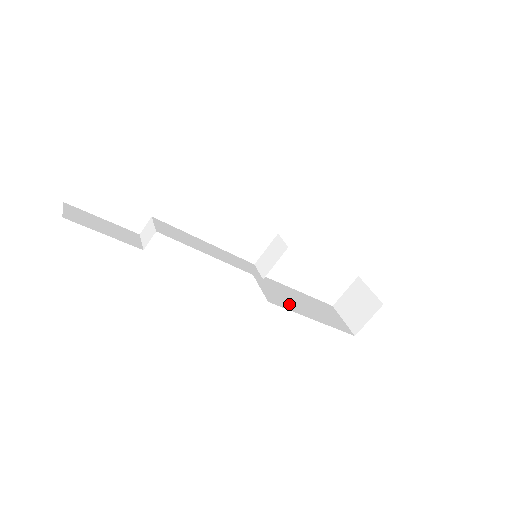
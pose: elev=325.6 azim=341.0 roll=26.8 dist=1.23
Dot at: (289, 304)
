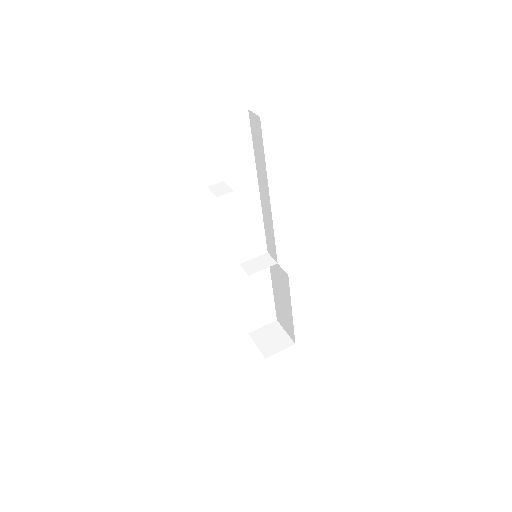
Dot at: occluded
